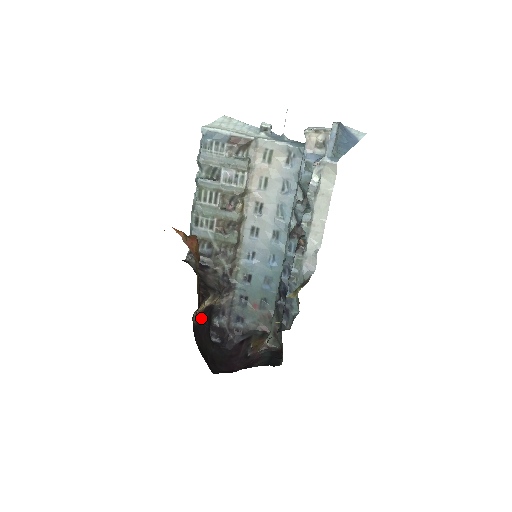
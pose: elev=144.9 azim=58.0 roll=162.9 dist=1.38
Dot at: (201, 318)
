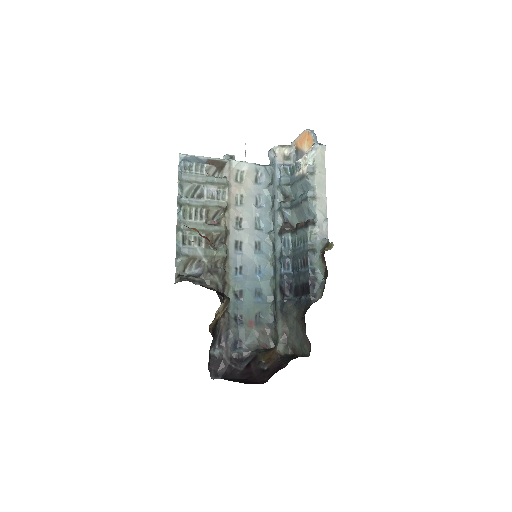
Dot at: (212, 335)
